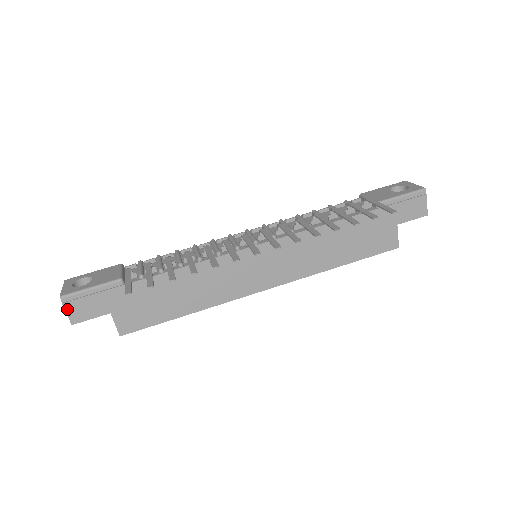
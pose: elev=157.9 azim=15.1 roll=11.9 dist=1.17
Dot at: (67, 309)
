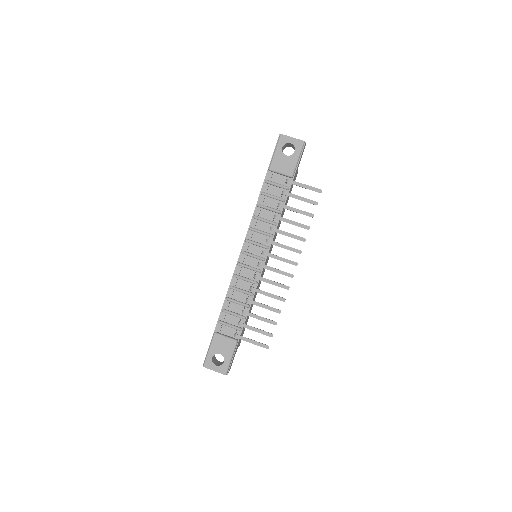
Dot at: occluded
